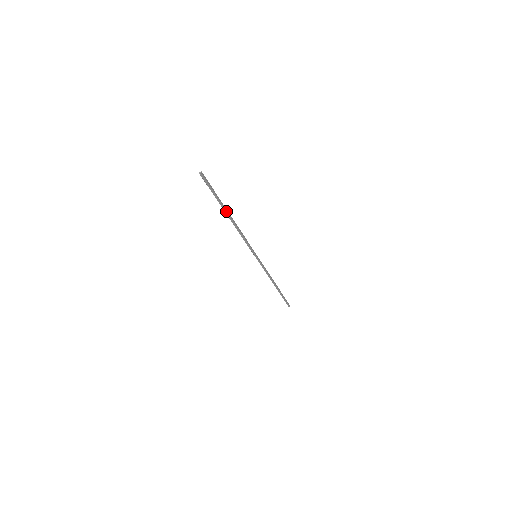
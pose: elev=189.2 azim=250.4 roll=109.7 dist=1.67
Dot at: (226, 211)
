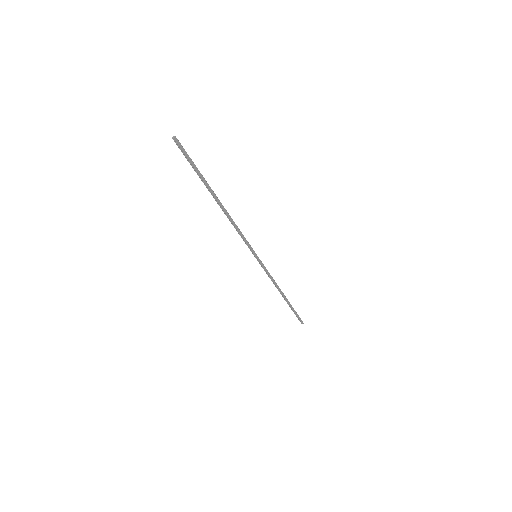
Dot at: (212, 193)
